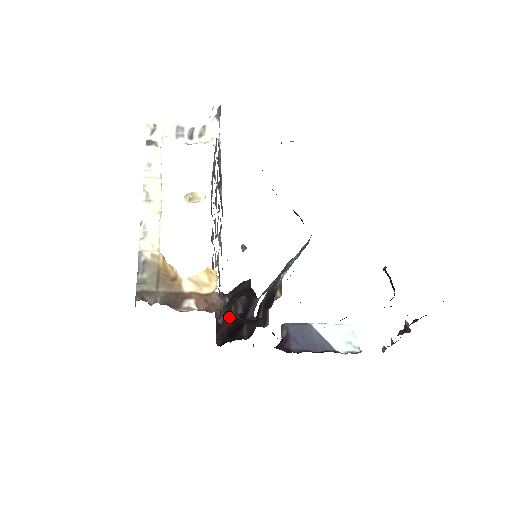
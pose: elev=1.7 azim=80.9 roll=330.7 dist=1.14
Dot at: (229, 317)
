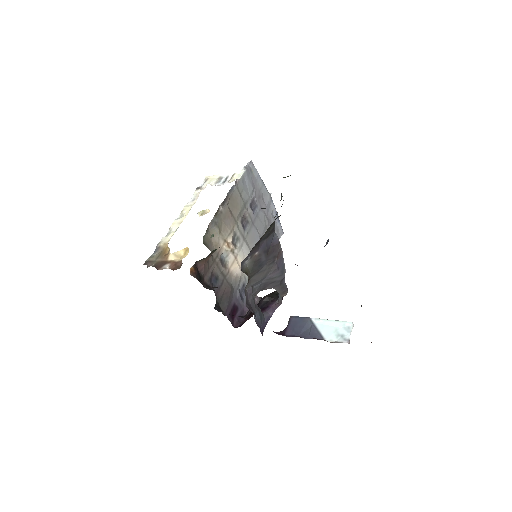
Dot at: occluded
